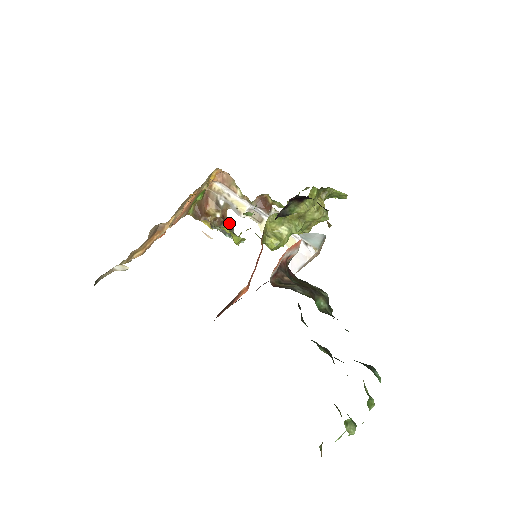
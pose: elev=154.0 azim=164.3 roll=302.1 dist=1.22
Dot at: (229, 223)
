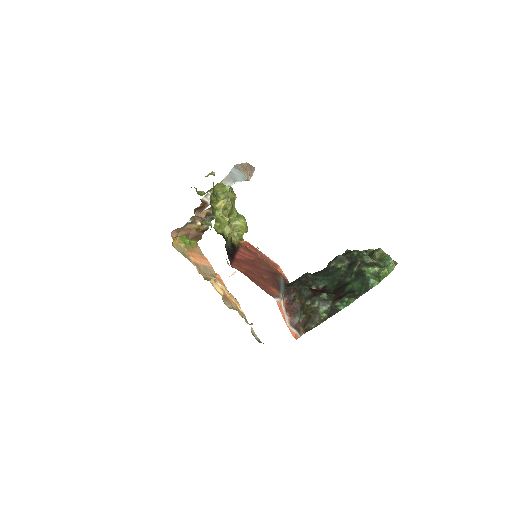
Dot at: (204, 213)
